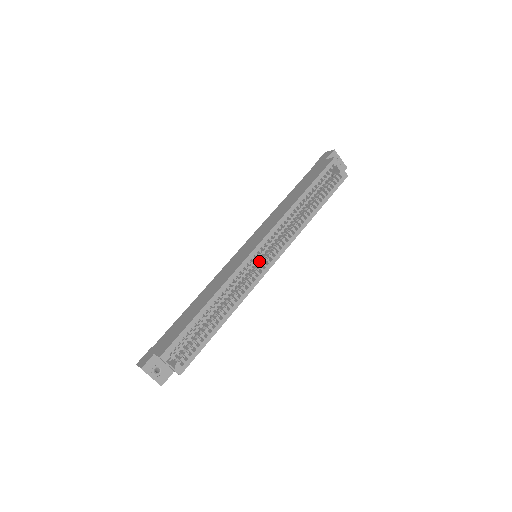
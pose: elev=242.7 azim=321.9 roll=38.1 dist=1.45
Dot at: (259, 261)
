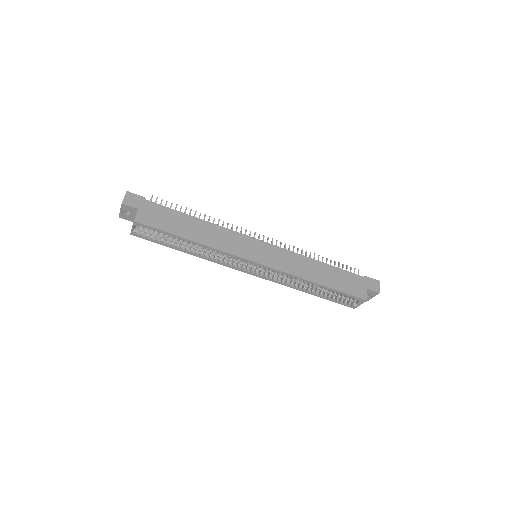
Dot at: occluded
